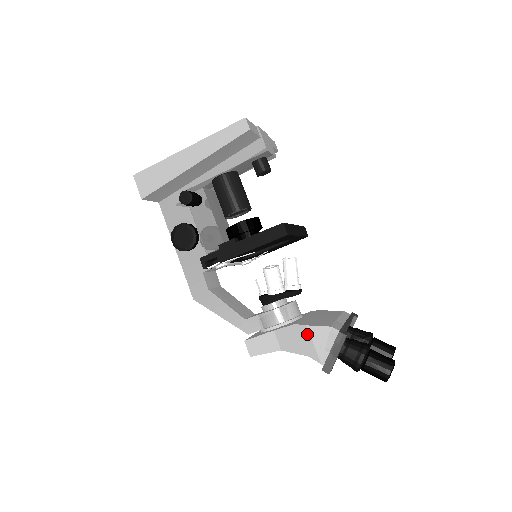
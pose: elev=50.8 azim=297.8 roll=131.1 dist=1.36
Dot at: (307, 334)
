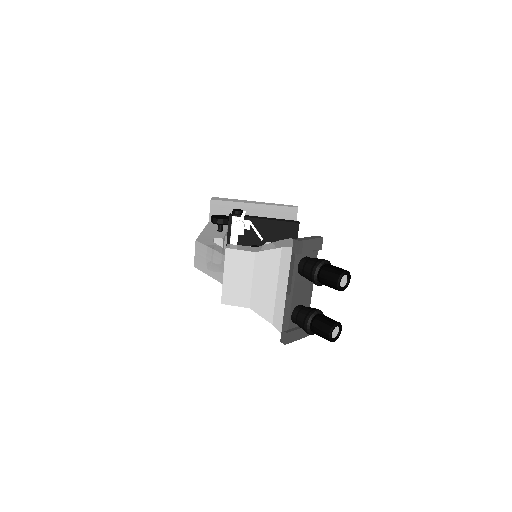
Dot at: (288, 240)
